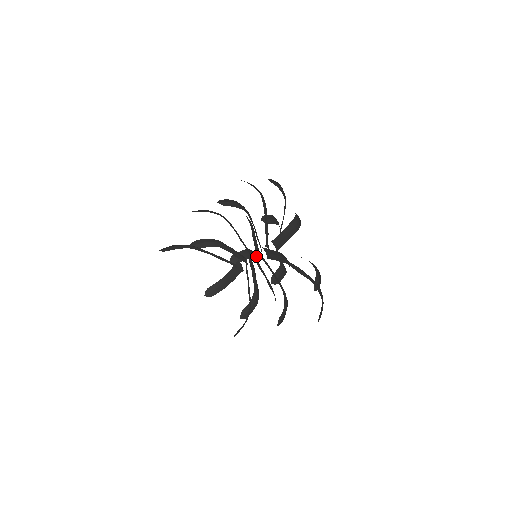
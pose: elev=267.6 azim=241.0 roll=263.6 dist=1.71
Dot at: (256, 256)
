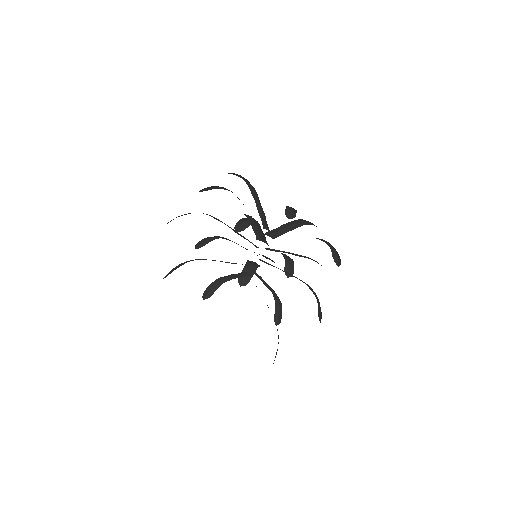
Dot at: occluded
